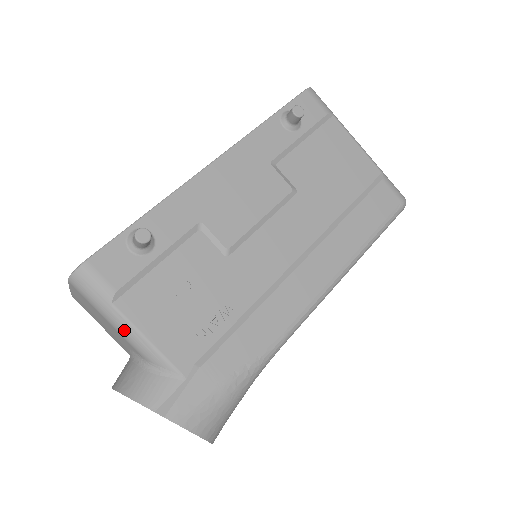
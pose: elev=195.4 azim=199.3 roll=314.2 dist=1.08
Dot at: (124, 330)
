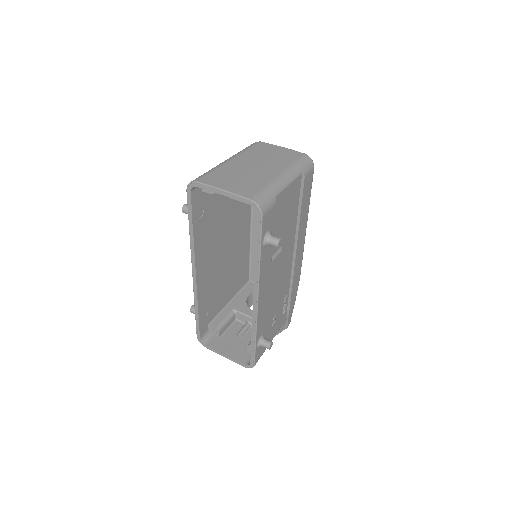
Dot at: occluded
